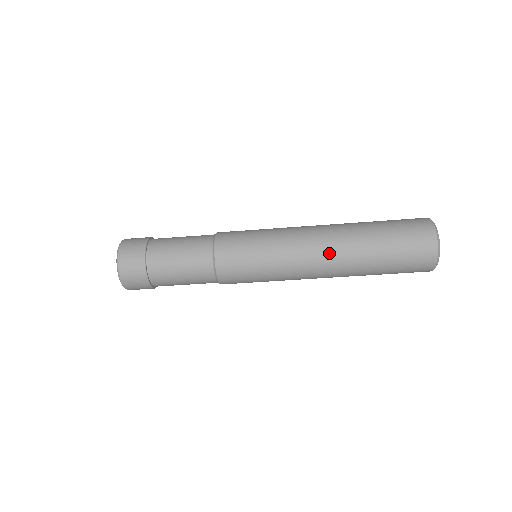
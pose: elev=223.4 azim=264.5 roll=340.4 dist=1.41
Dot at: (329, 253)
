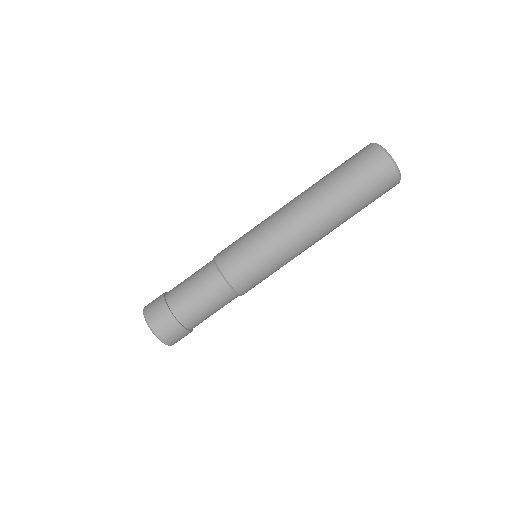
Dot at: (297, 200)
